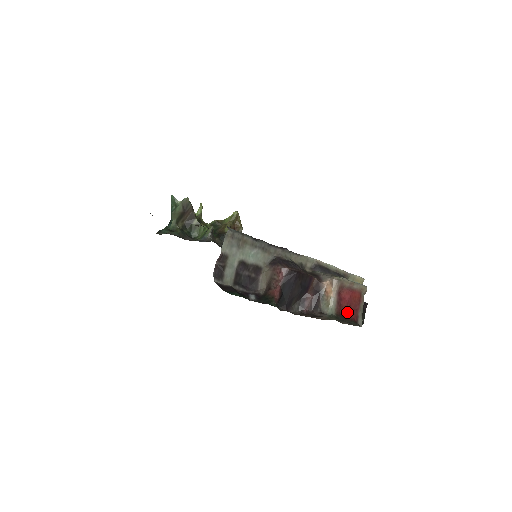
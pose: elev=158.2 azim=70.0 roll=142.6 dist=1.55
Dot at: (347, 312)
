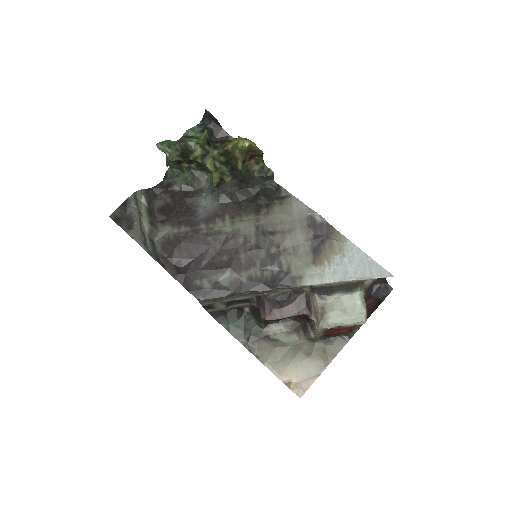
Dot at: (338, 330)
